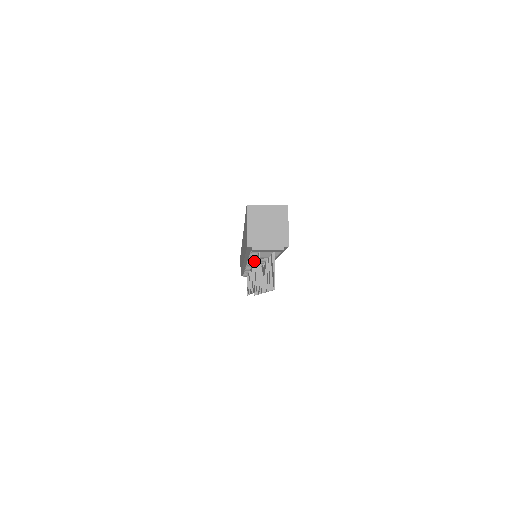
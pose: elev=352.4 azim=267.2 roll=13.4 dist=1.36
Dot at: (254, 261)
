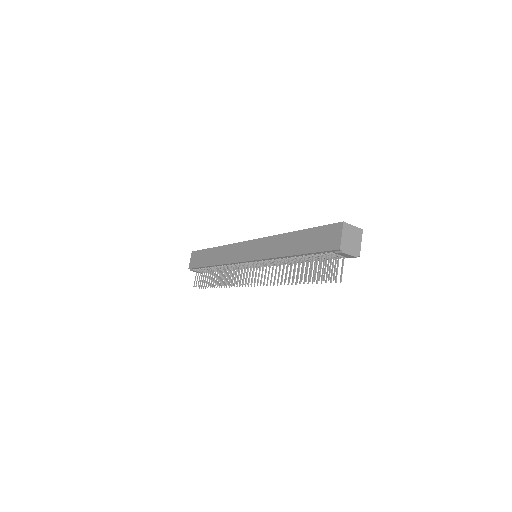
Dot at: occluded
